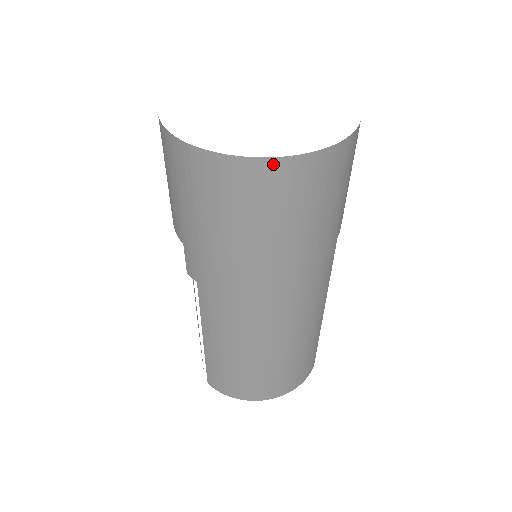
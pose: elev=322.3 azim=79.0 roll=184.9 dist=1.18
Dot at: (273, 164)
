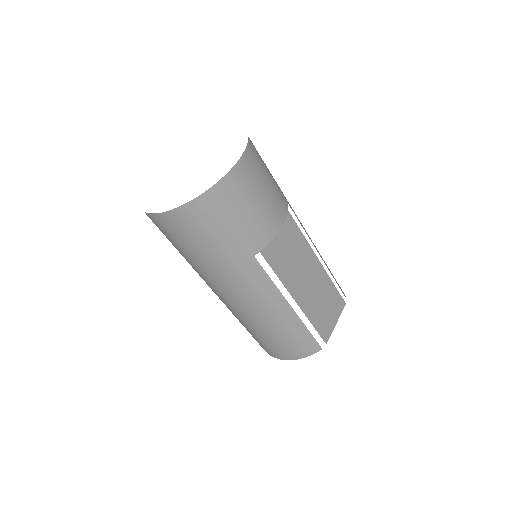
Dot at: (154, 217)
